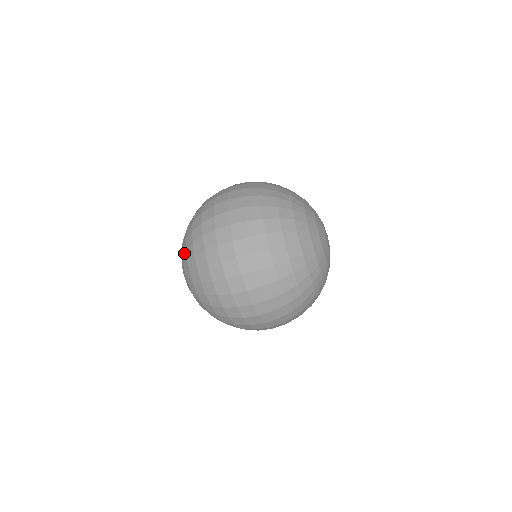
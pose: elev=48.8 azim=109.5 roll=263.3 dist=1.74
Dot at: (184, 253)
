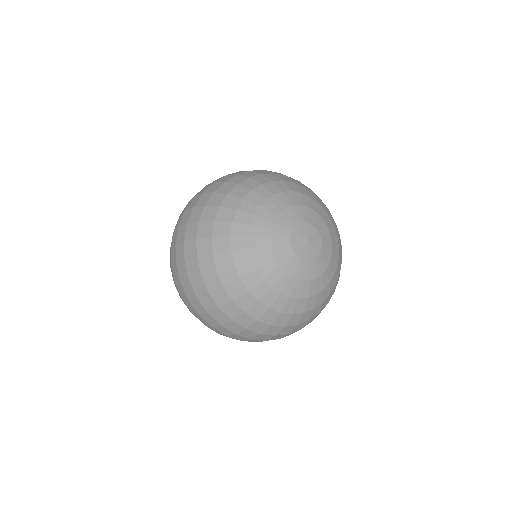
Dot at: occluded
